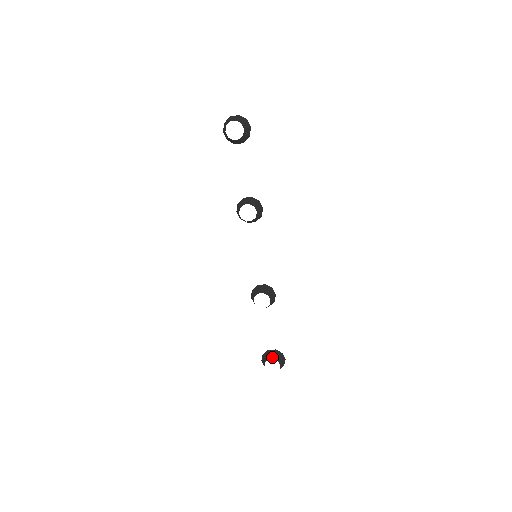
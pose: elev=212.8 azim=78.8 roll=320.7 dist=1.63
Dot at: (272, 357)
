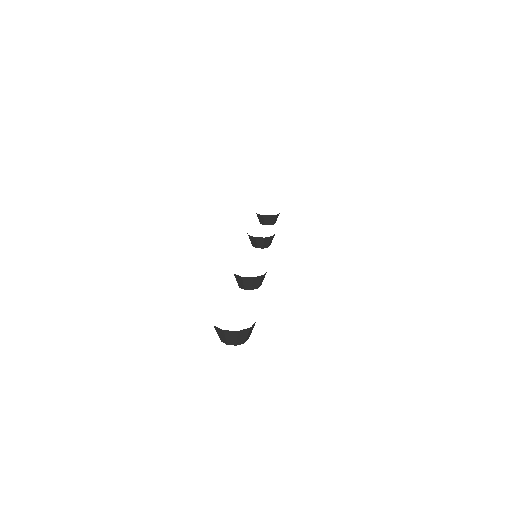
Dot at: (268, 223)
